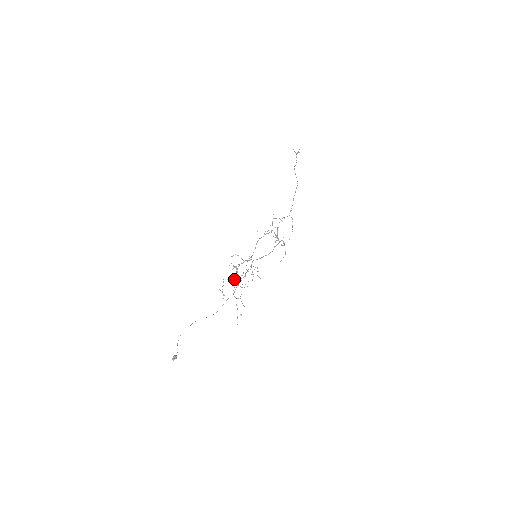
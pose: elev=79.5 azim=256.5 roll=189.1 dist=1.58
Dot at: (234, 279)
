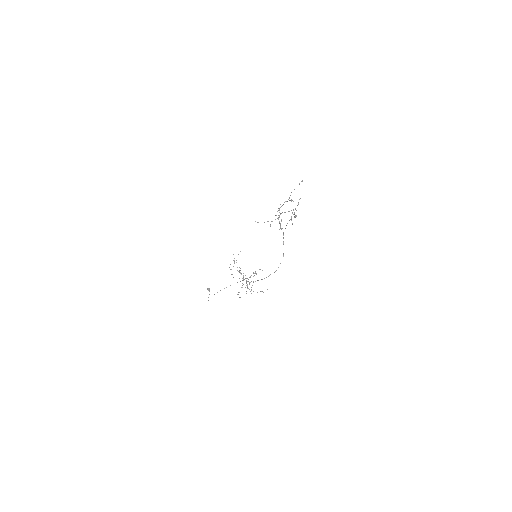
Dot at: occluded
